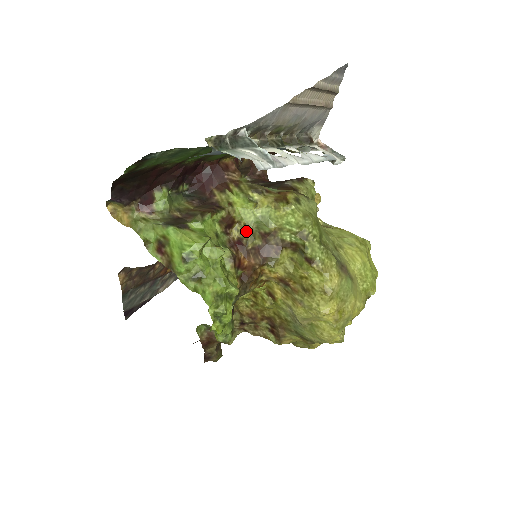
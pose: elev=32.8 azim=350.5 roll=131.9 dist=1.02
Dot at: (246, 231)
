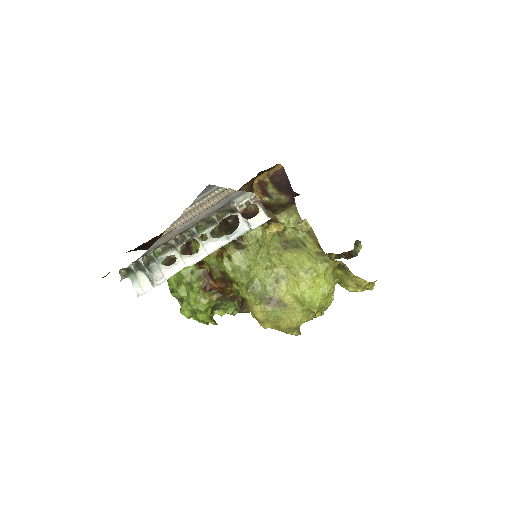
Dot at: (211, 268)
